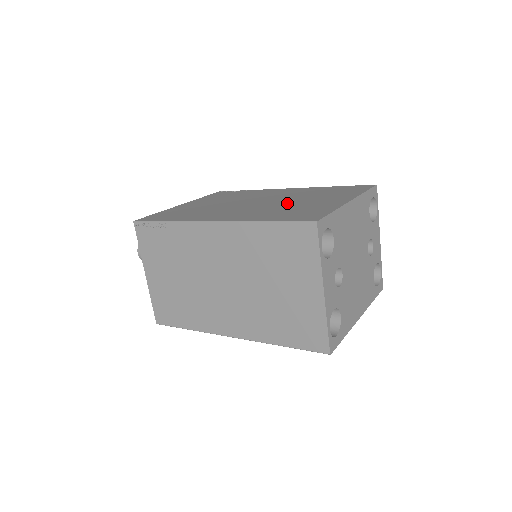
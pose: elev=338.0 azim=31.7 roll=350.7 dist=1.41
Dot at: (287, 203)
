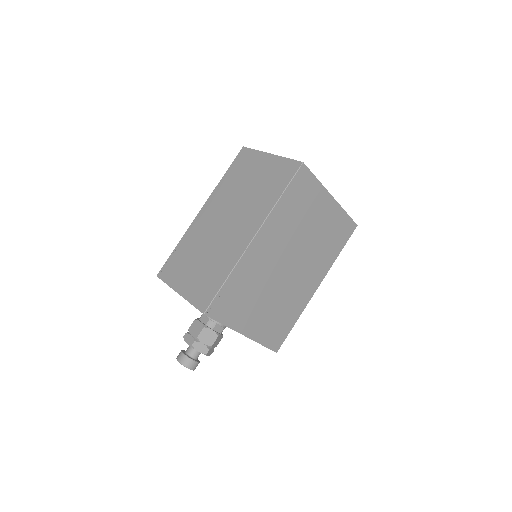
Dot at: occluded
